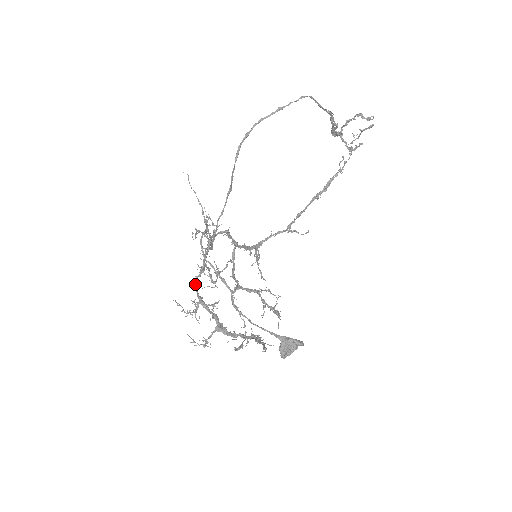
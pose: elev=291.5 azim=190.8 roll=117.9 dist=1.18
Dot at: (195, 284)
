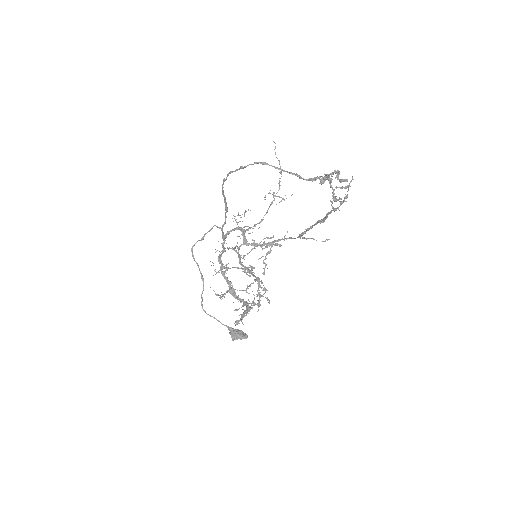
Dot at: (218, 259)
